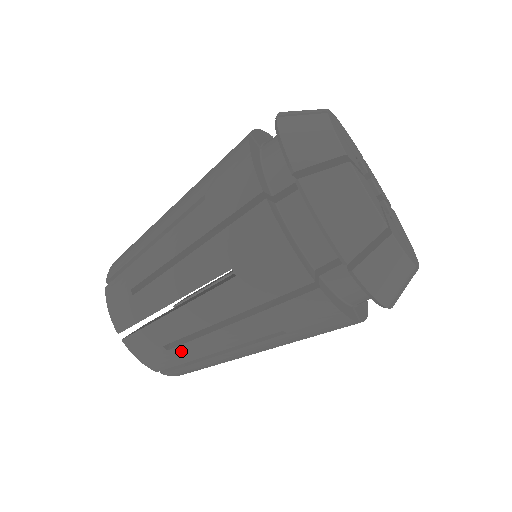
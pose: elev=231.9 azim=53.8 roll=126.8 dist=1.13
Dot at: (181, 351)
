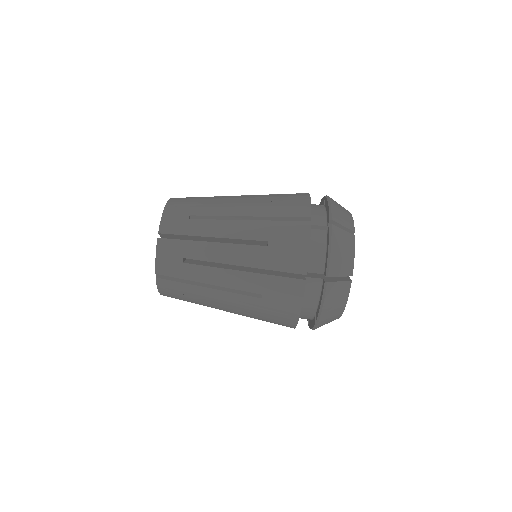
Dot at: (191, 269)
